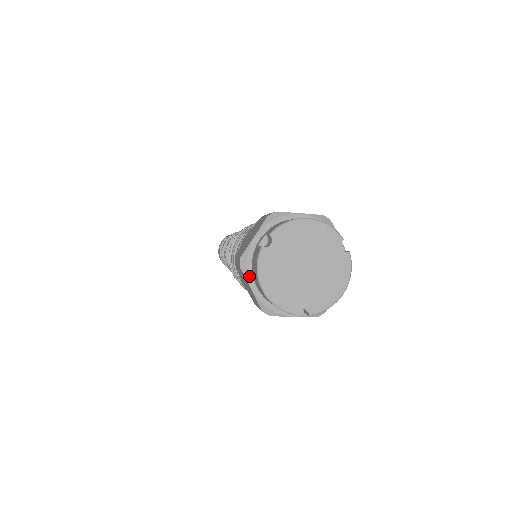
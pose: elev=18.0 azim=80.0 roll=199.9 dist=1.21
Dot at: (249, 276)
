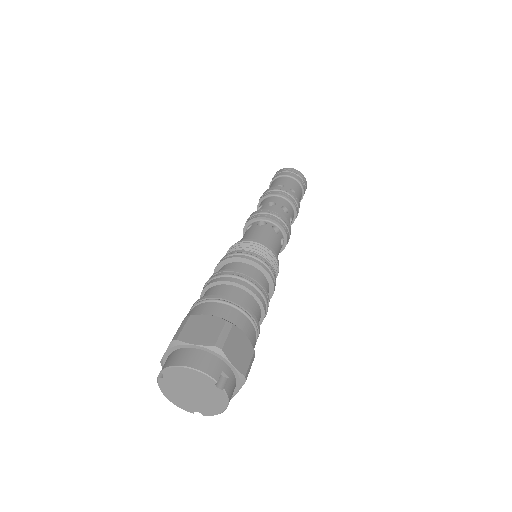
Dot at: occluded
